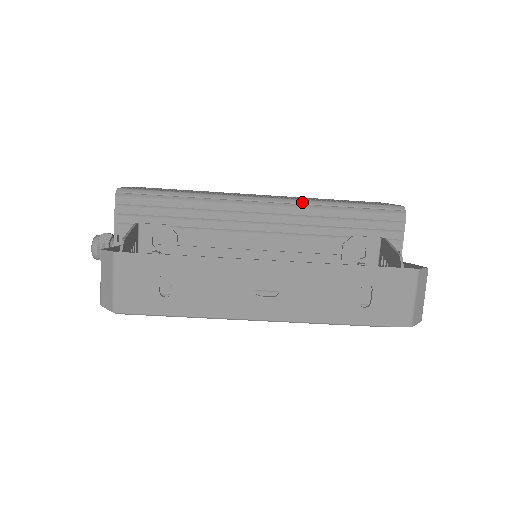
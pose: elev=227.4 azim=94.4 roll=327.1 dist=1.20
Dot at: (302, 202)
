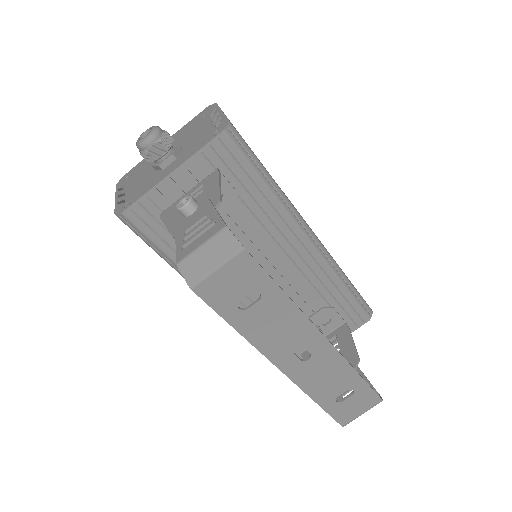
Dot at: (331, 259)
